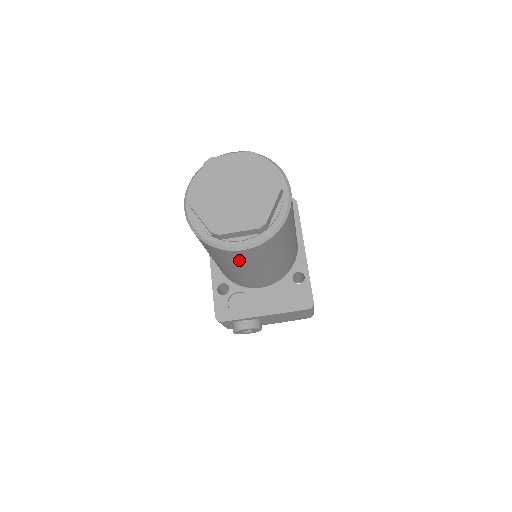
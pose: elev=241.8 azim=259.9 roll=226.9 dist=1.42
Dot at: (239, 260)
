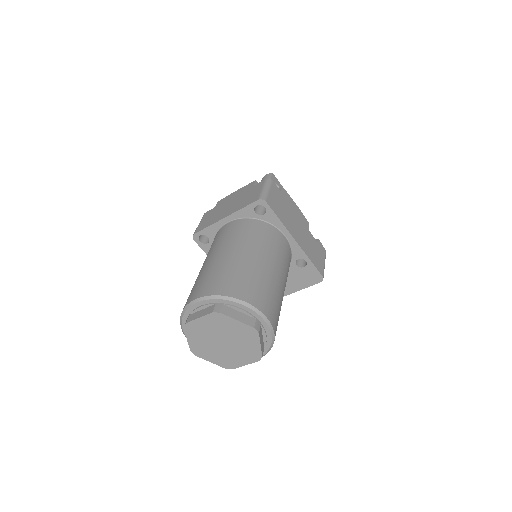
Dot at: occluded
